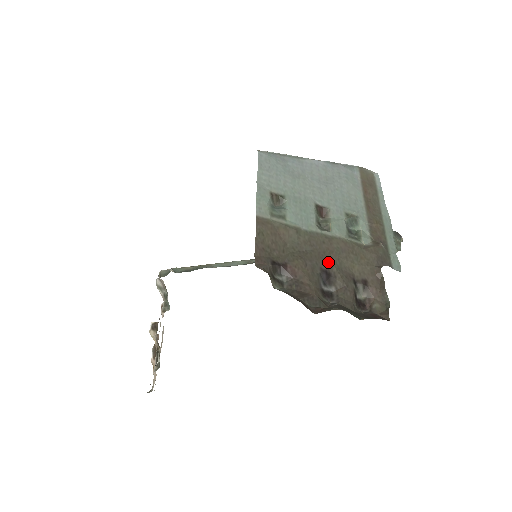
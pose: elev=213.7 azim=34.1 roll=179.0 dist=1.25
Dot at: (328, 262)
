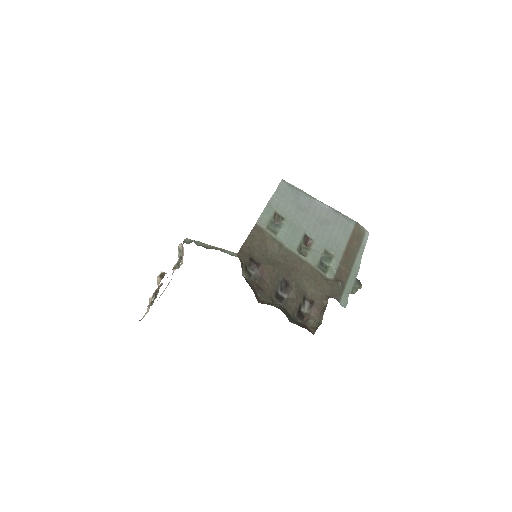
Dot at: (292, 276)
